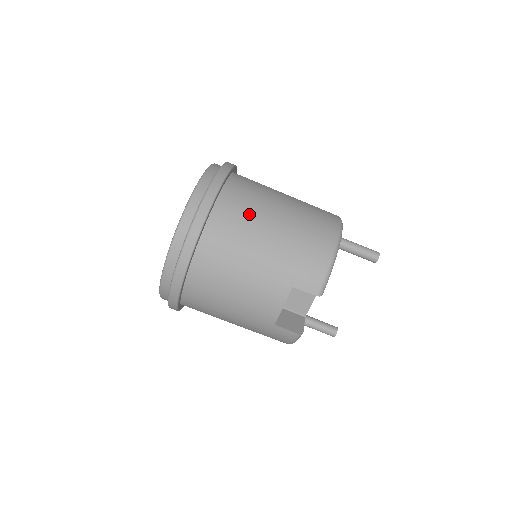
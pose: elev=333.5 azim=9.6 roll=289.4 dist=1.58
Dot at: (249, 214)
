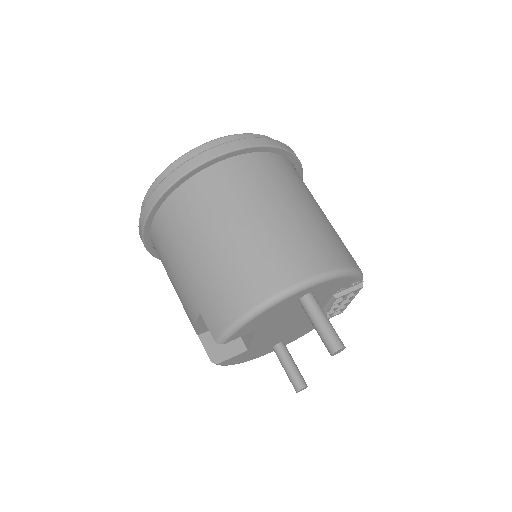
Dot at: (205, 212)
